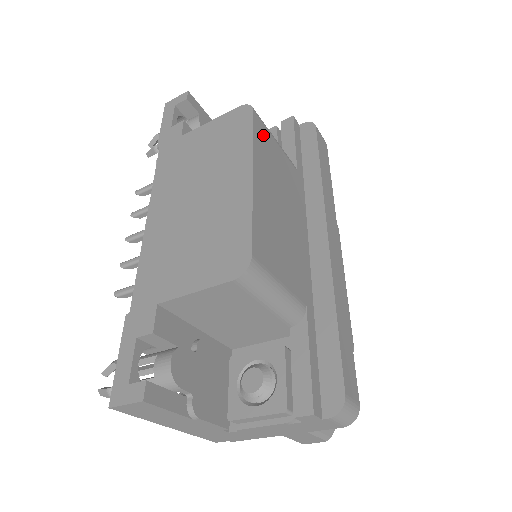
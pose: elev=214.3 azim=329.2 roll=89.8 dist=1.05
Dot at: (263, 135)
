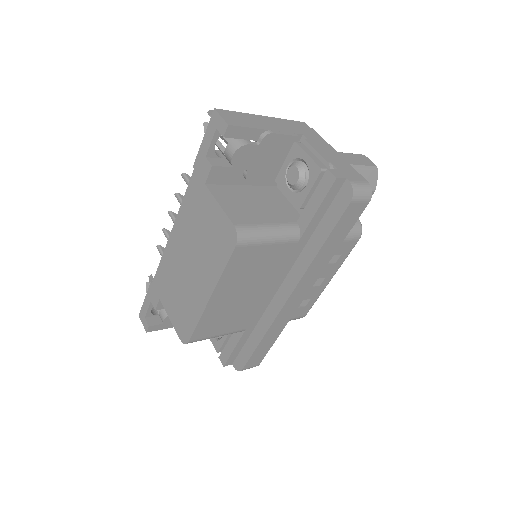
Dot at: (243, 257)
